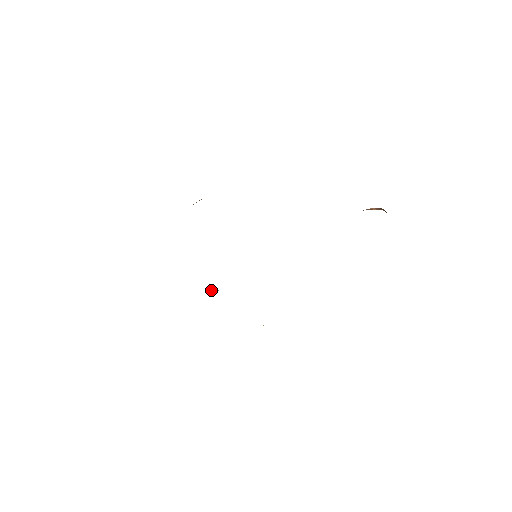
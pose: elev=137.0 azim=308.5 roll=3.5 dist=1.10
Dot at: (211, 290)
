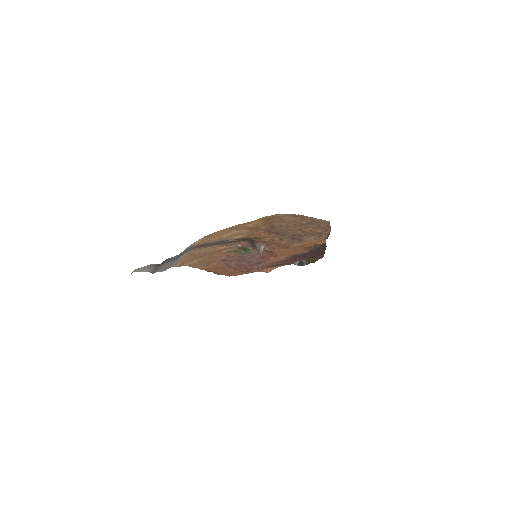
Dot at: (261, 246)
